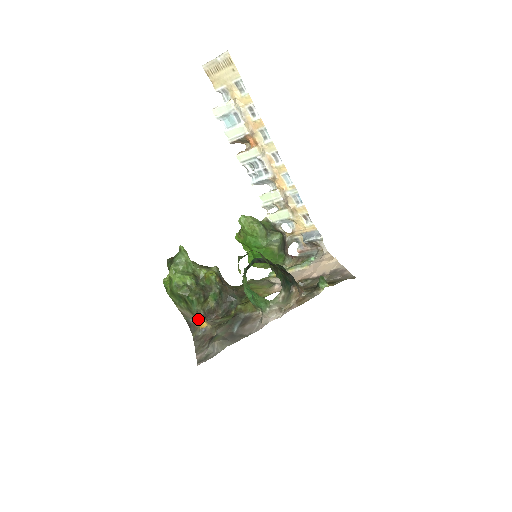
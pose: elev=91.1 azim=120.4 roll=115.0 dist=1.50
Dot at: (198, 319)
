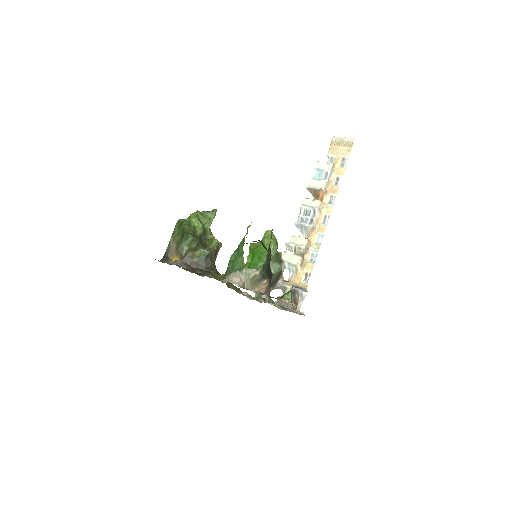
Dot at: (177, 254)
